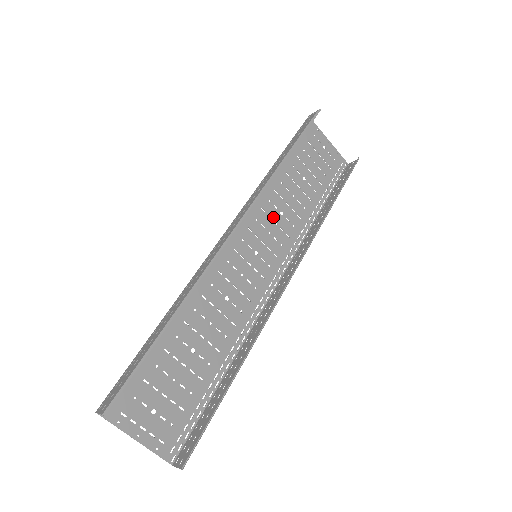
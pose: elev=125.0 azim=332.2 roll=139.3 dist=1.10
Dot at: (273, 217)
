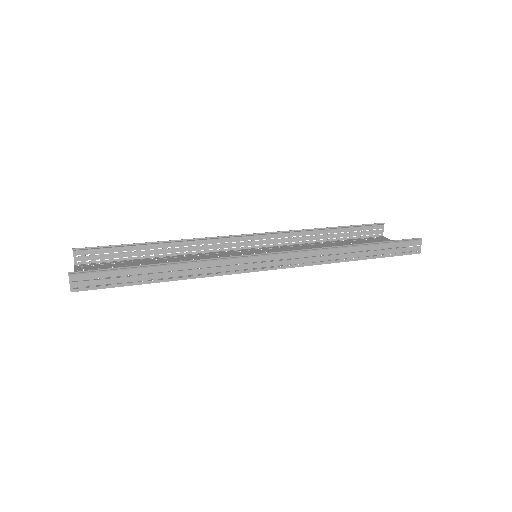
Dot at: occluded
